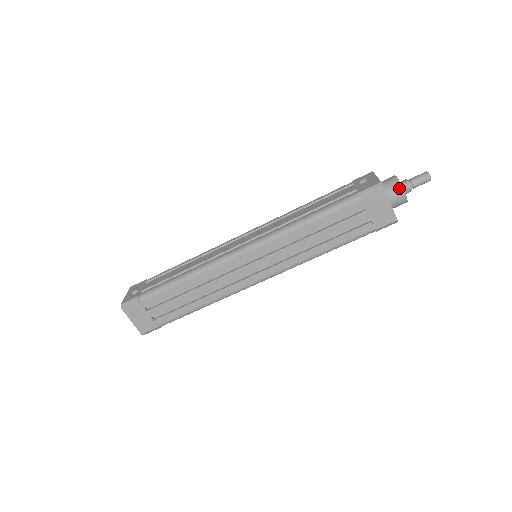
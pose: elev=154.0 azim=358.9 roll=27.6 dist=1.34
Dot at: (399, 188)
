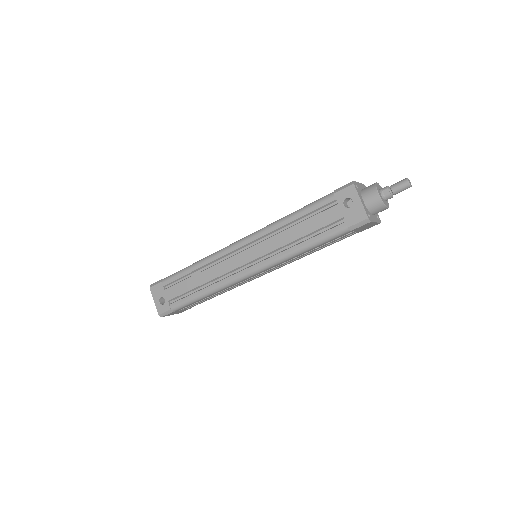
Dot at: (383, 208)
